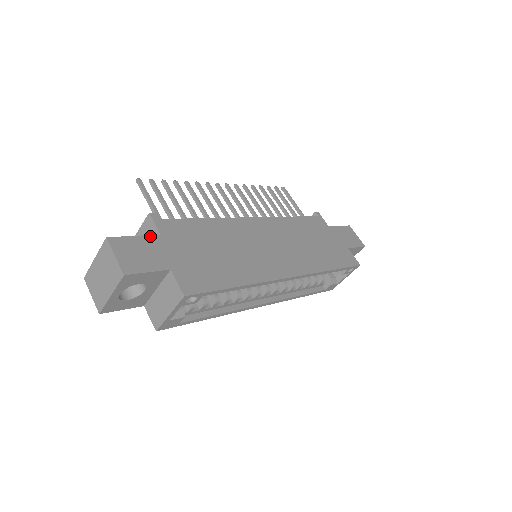
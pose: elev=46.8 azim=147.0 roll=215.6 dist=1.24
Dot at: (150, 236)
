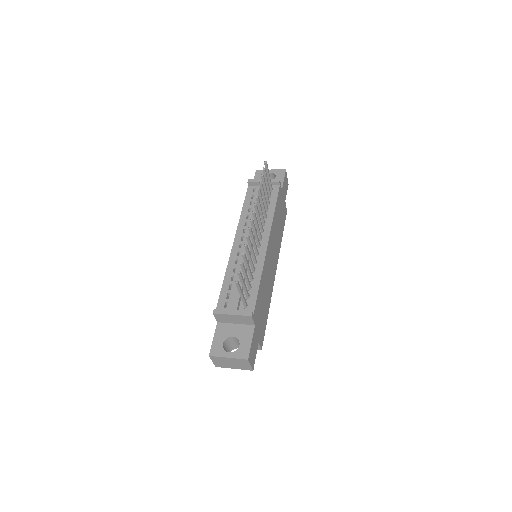
Dot at: (254, 333)
